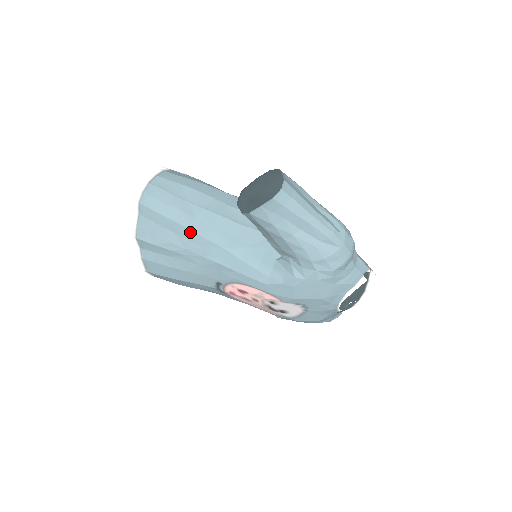
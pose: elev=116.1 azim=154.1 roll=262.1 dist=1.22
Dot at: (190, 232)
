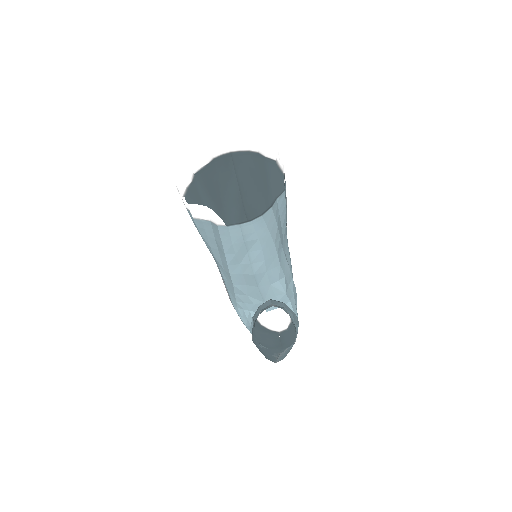
Dot at: (226, 265)
